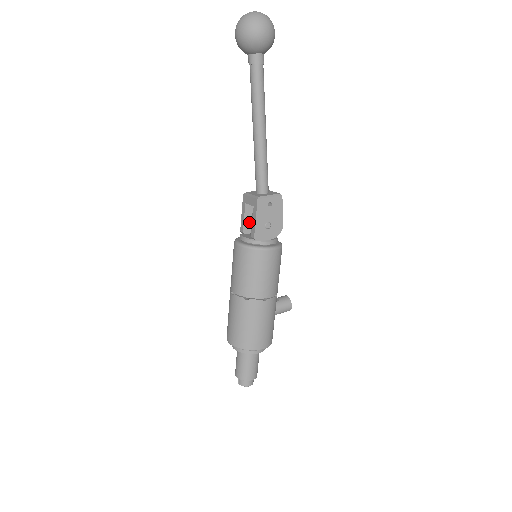
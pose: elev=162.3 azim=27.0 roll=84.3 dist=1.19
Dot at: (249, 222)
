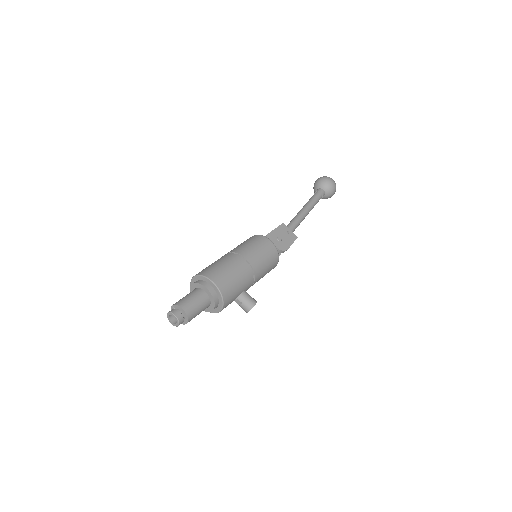
Dot at: occluded
